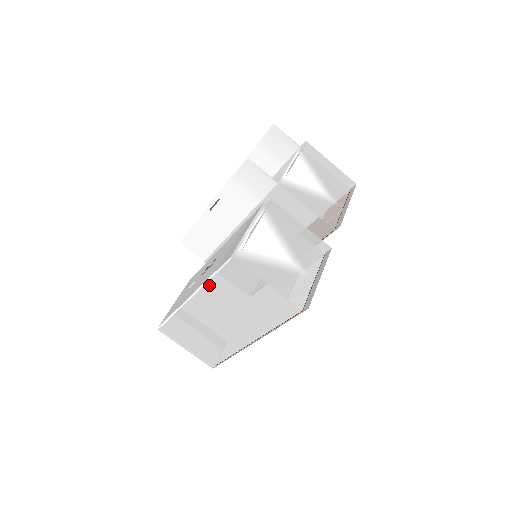
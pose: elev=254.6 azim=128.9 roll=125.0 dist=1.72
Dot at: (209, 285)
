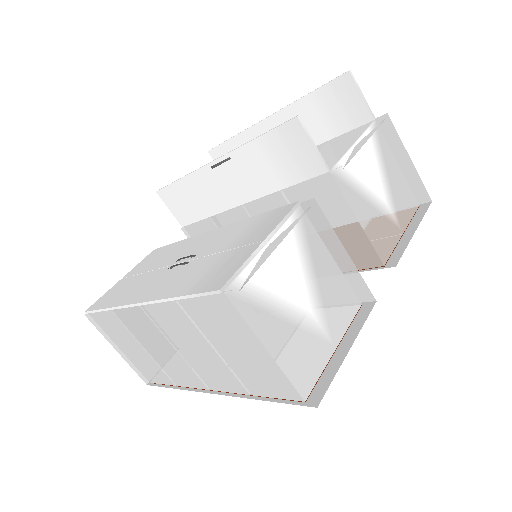
Dot at: (171, 304)
